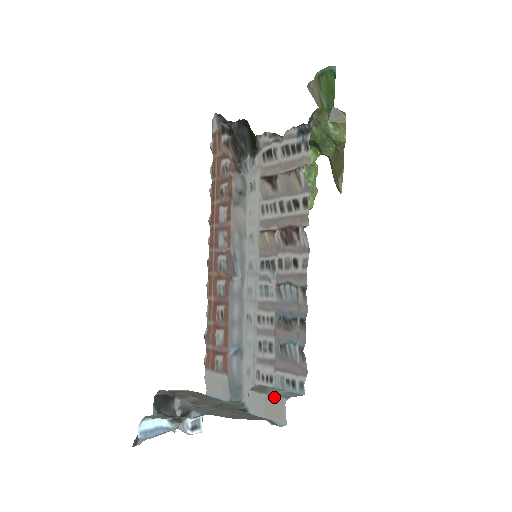
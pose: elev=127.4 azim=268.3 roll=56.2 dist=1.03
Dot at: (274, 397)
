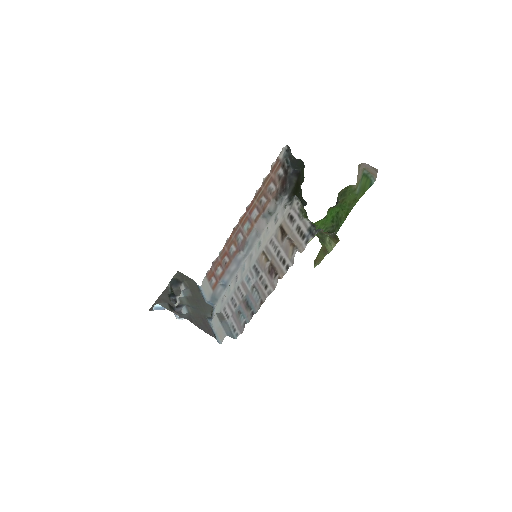
Dot at: (223, 329)
